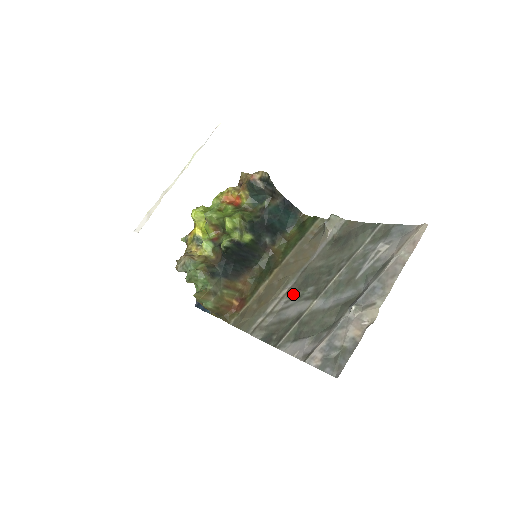
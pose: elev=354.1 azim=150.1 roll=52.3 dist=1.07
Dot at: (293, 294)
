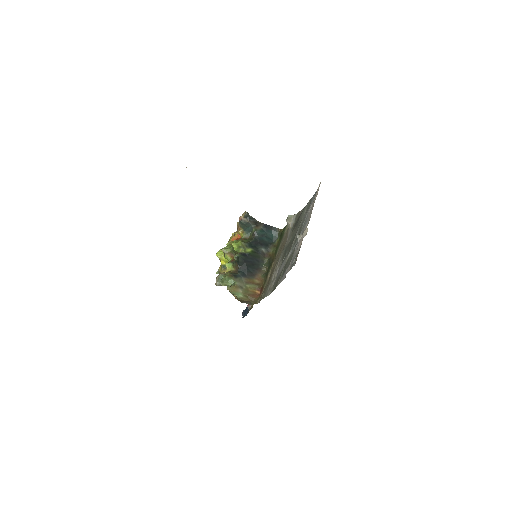
Dot at: (281, 263)
